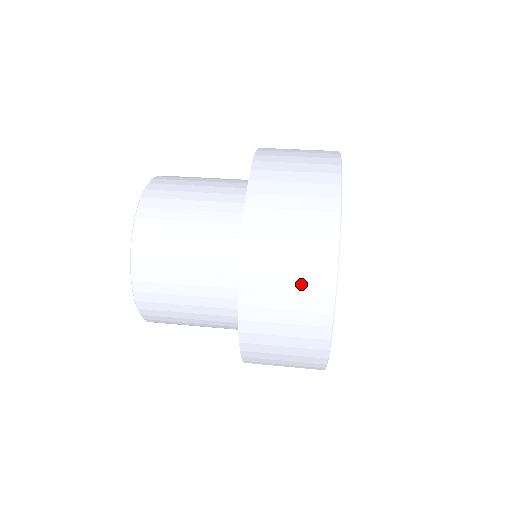
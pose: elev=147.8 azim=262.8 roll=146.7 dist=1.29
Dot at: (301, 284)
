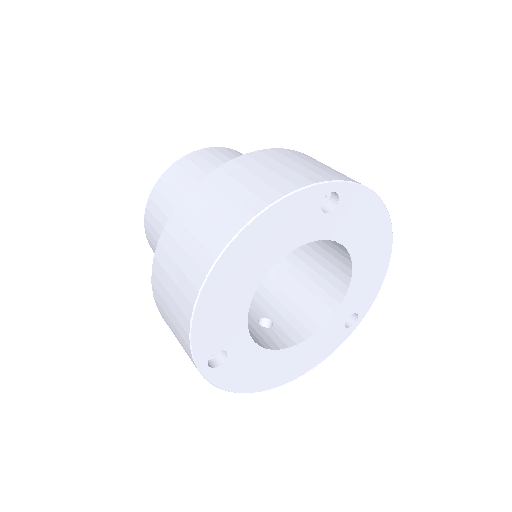
Dot at: (245, 194)
